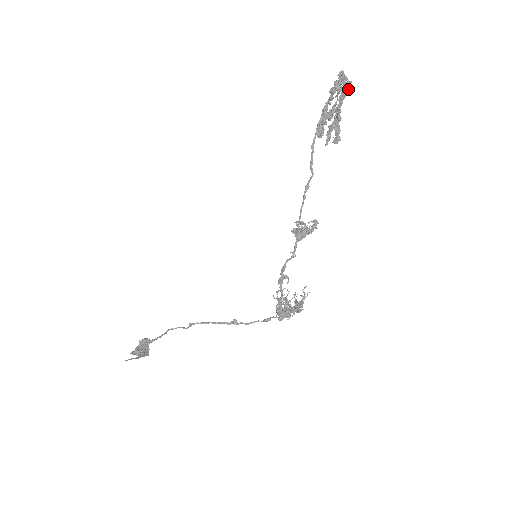
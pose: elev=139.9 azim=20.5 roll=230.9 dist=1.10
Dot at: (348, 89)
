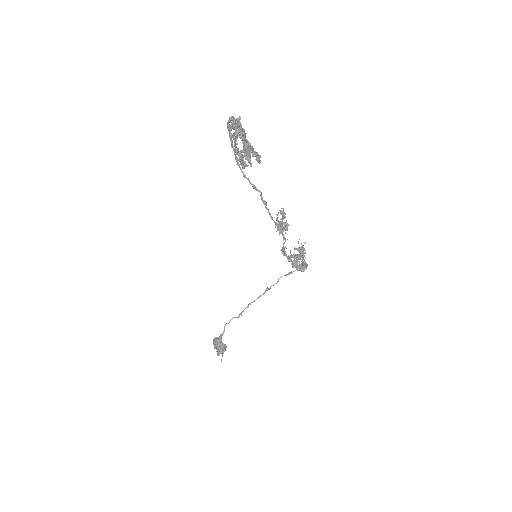
Dot at: (239, 121)
